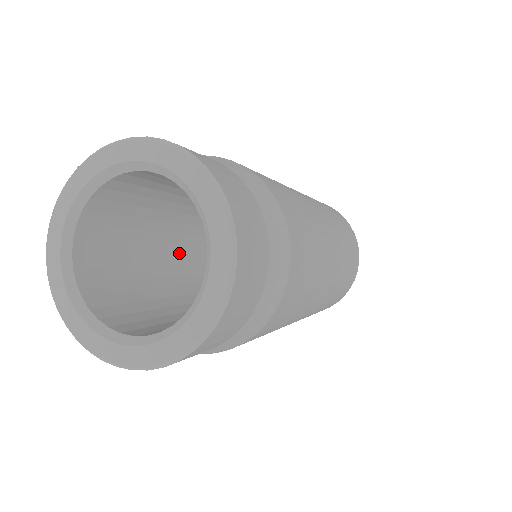
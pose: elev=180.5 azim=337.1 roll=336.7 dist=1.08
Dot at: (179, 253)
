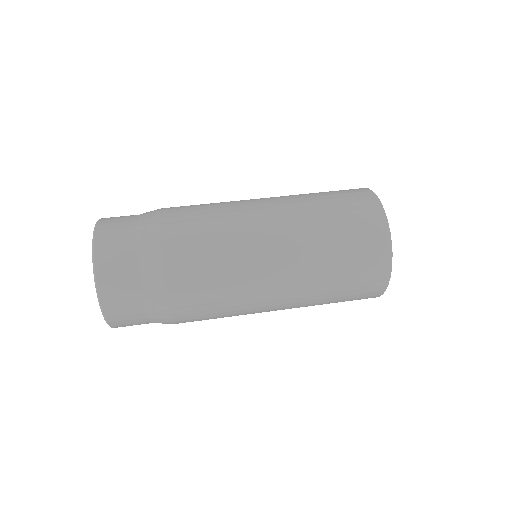
Dot at: occluded
